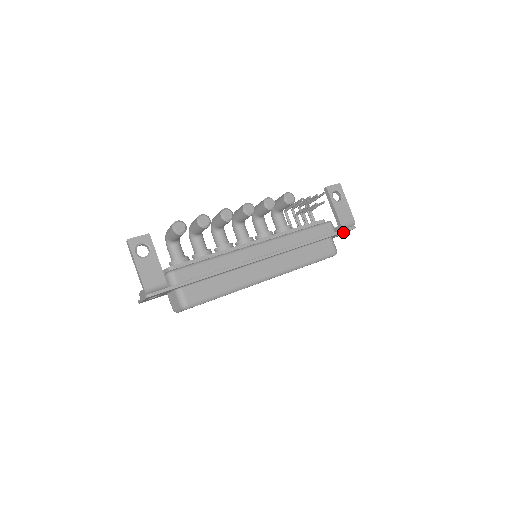
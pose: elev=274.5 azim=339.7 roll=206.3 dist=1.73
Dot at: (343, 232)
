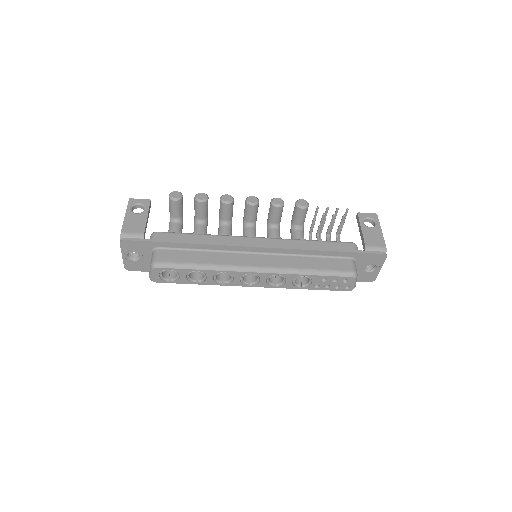
Dot at: (368, 256)
